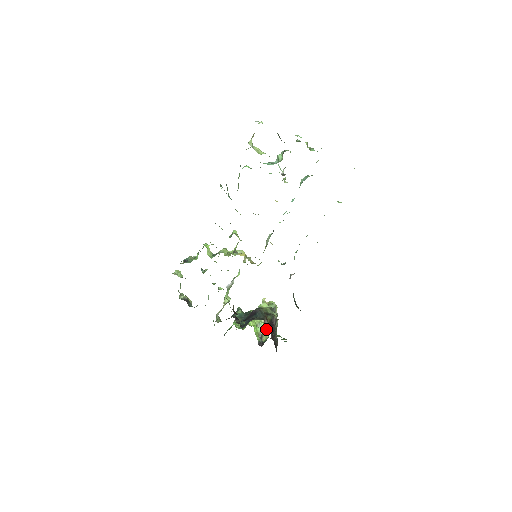
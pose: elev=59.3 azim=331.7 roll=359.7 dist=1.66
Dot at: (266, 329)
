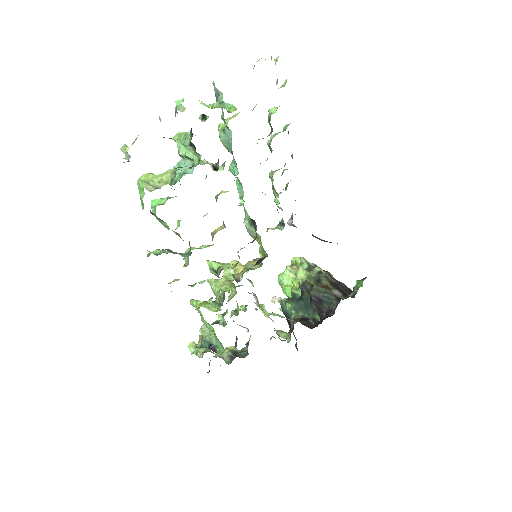
Dot at: occluded
